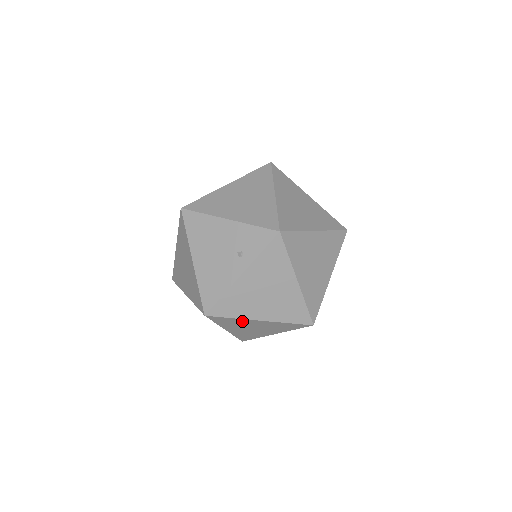
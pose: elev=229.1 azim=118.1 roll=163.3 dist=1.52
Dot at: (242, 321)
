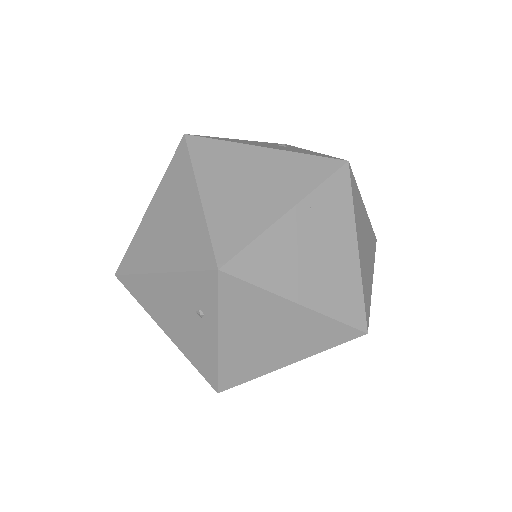
Dot at: occluded
